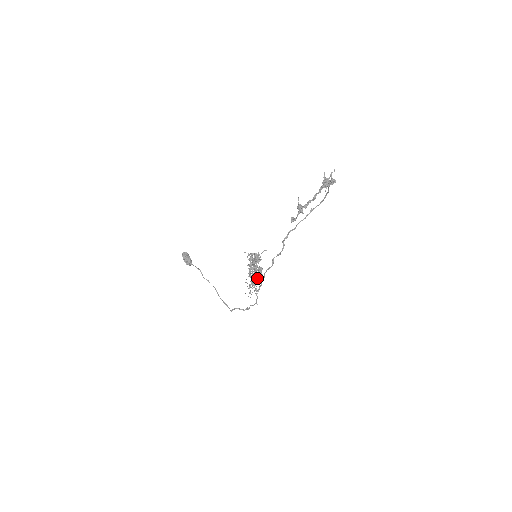
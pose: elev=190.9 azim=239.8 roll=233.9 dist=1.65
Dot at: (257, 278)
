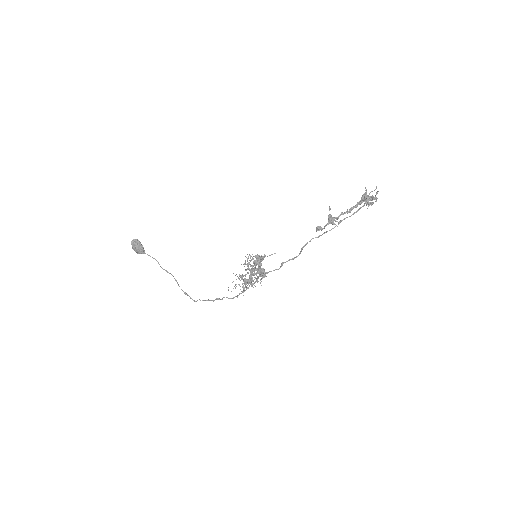
Dot at: occluded
